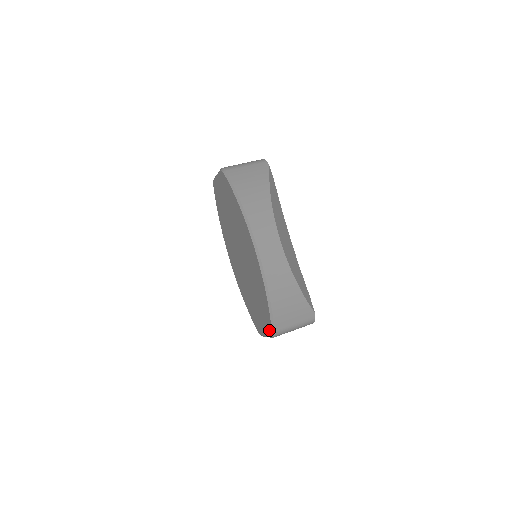
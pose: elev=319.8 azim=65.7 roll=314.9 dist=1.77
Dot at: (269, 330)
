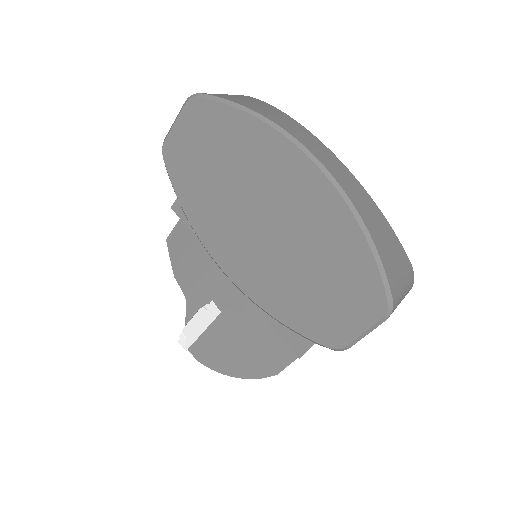
Dot at: (378, 306)
